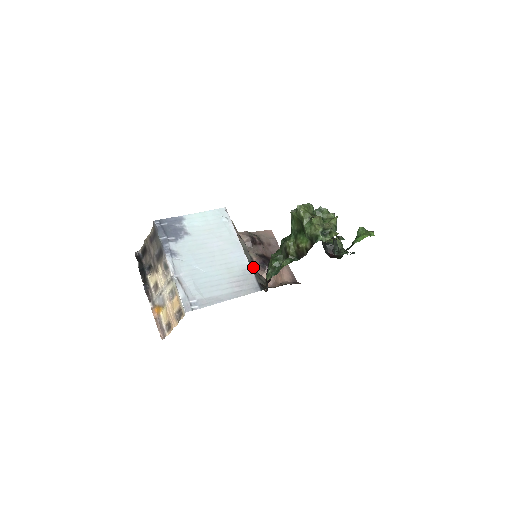
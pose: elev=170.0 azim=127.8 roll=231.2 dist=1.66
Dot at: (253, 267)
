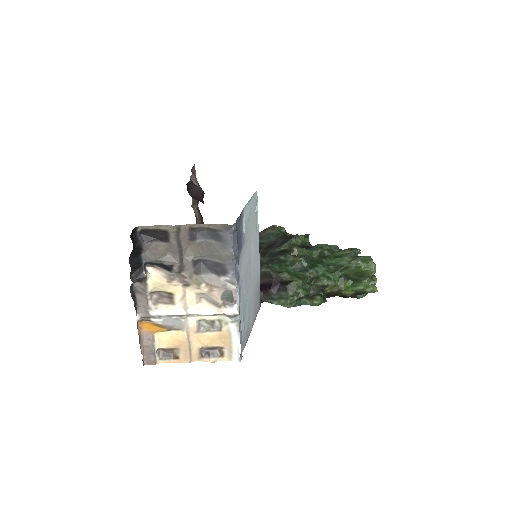
Dot at: occluded
